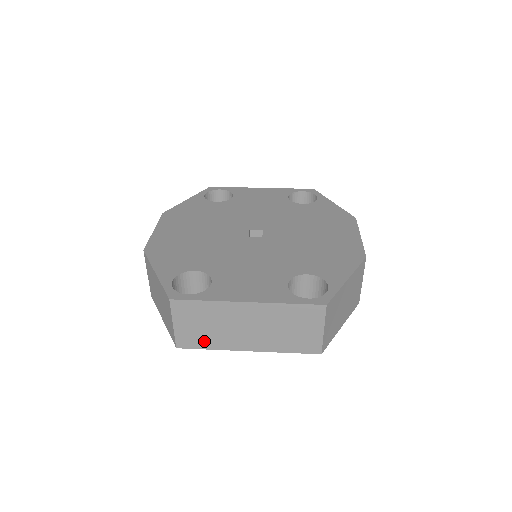
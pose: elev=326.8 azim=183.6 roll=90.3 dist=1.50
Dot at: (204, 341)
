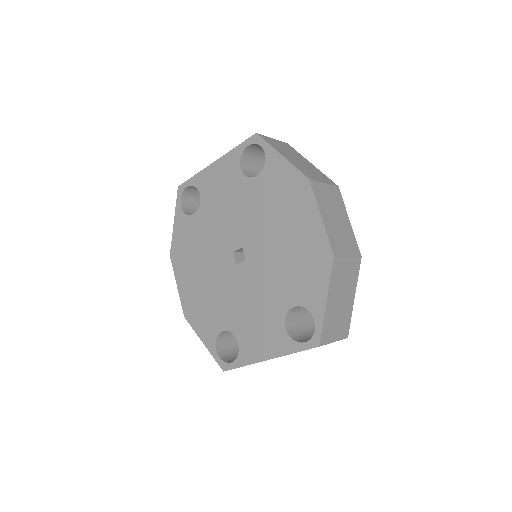
Dot at: occluded
